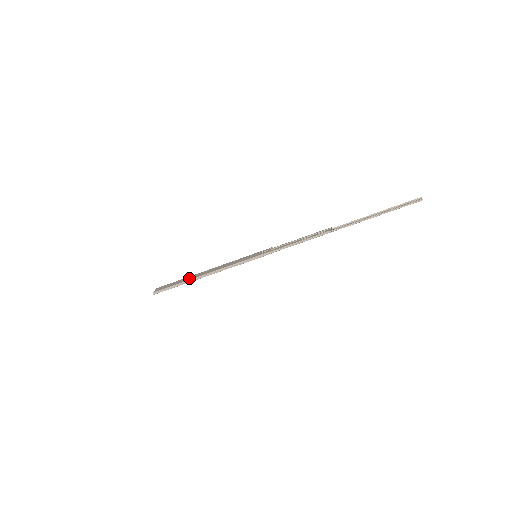
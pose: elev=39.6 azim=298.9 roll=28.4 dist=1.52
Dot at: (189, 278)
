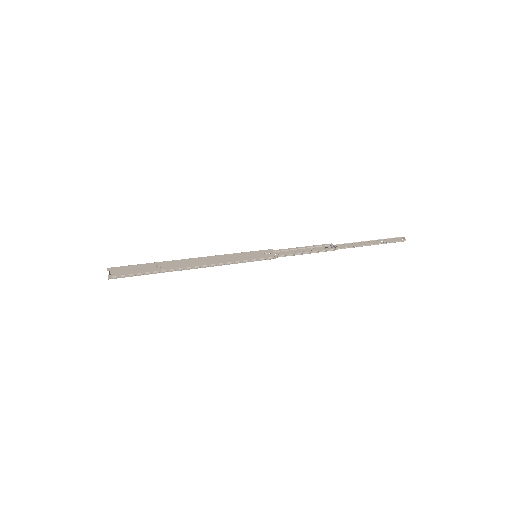
Dot at: (167, 266)
